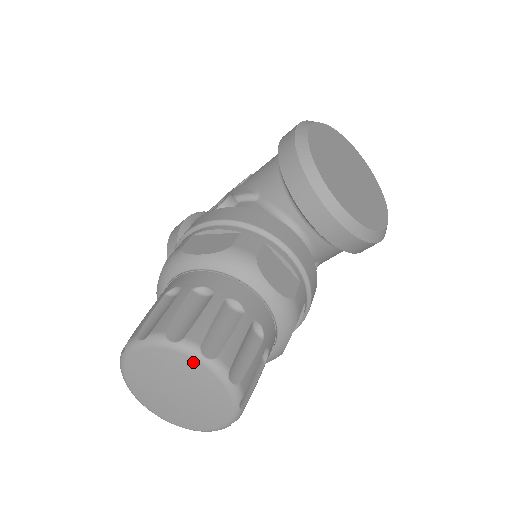
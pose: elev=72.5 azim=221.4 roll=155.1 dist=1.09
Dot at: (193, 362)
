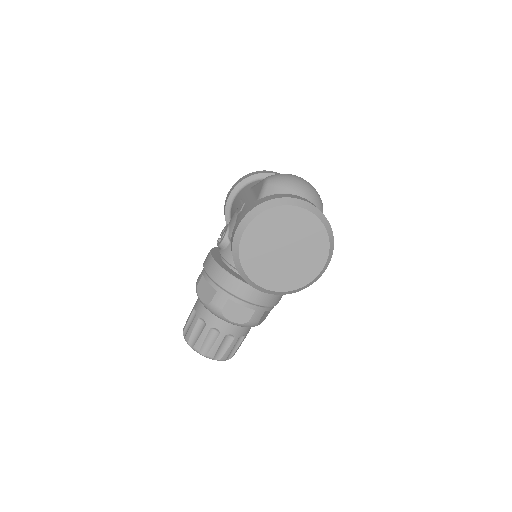
Dot at: occluded
